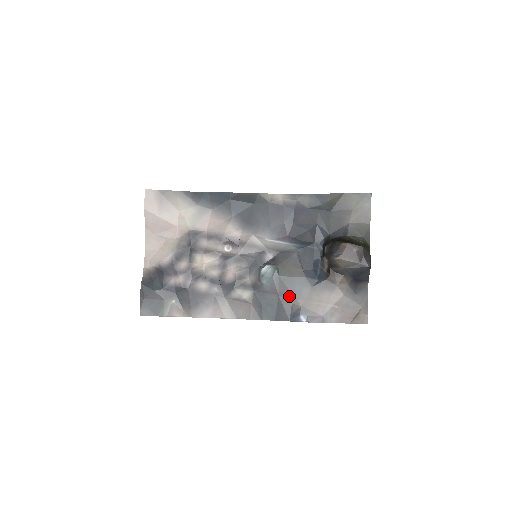
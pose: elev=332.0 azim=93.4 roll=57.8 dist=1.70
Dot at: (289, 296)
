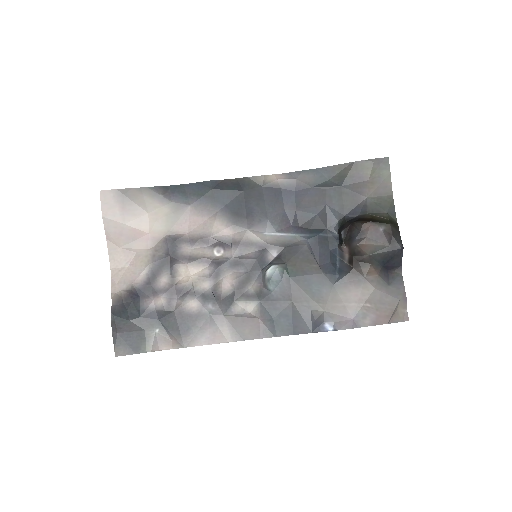
Dot at: (306, 301)
